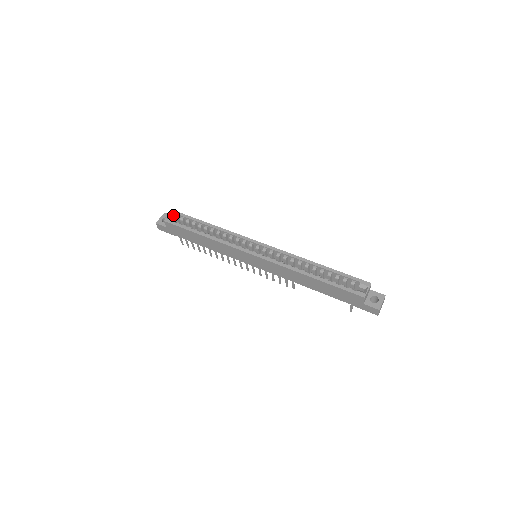
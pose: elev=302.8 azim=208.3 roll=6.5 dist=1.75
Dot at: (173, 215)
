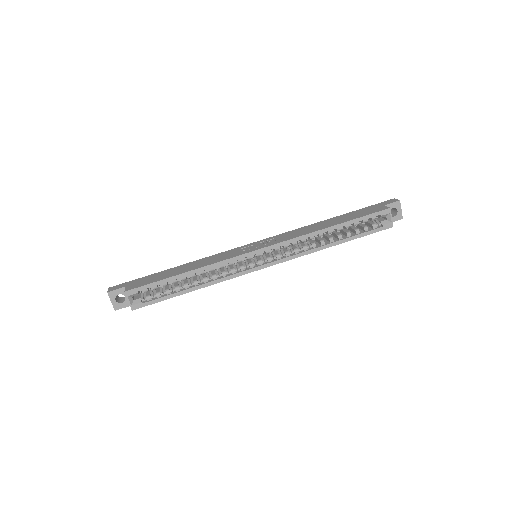
Dot at: (132, 296)
